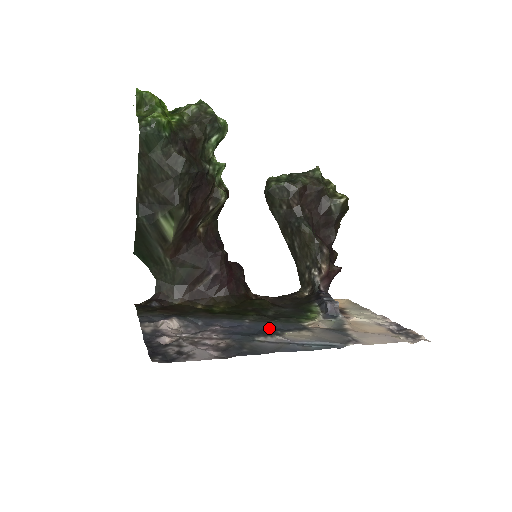
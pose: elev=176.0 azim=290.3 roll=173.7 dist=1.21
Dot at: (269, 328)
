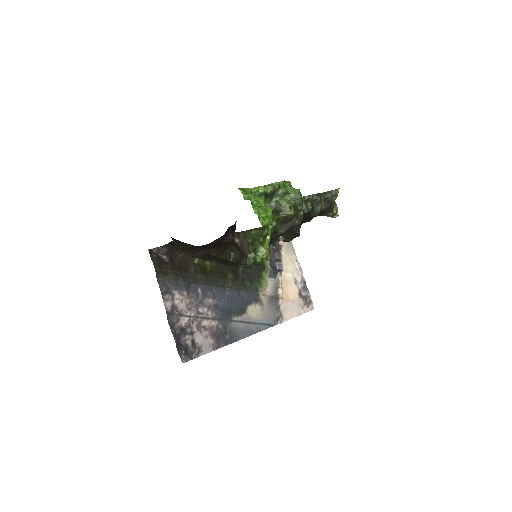
Dot at: (240, 299)
